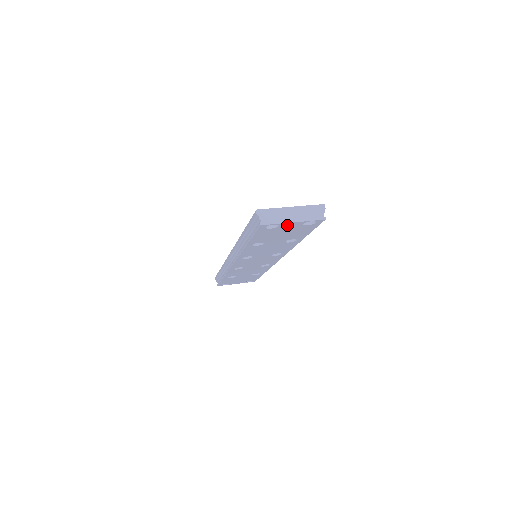
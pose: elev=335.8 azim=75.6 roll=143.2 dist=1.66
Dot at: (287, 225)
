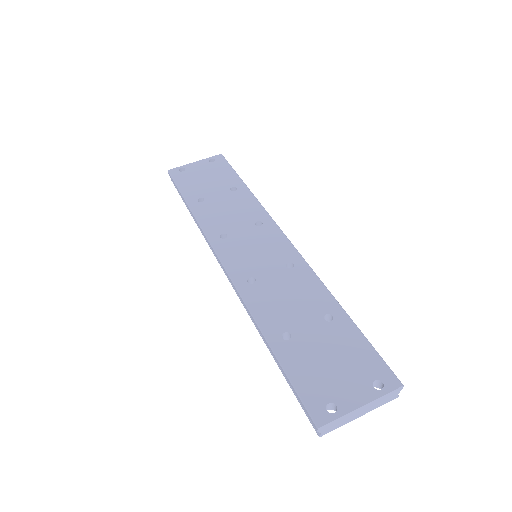
Dot at: occluded
